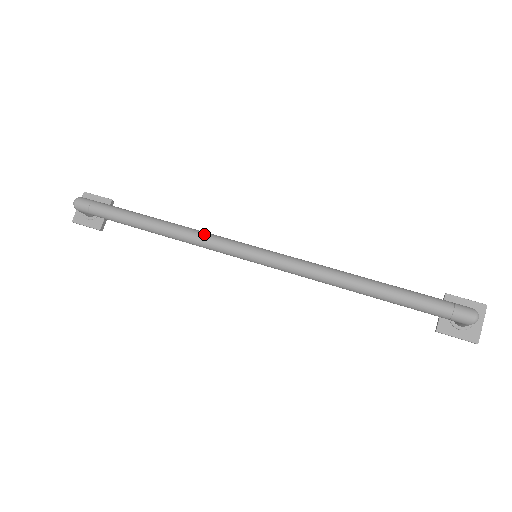
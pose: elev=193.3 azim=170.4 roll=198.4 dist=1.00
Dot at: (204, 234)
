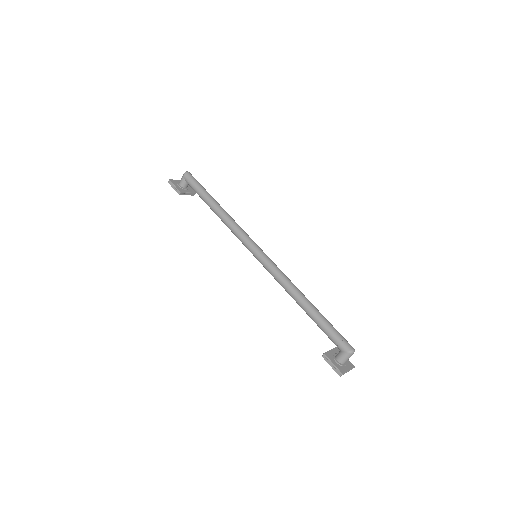
Dot at: occluded
